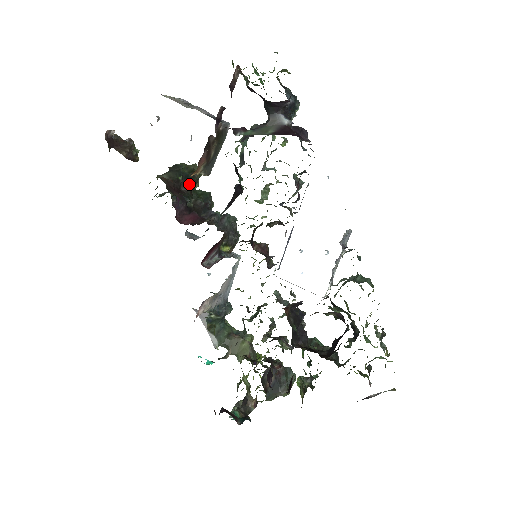
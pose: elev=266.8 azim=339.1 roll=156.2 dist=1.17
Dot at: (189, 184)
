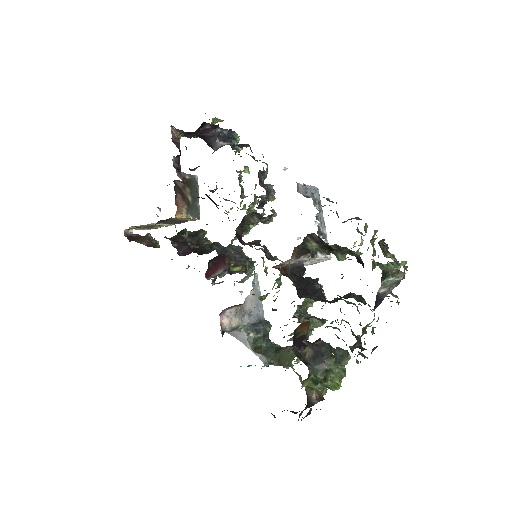
Dot at: (194, 239)
